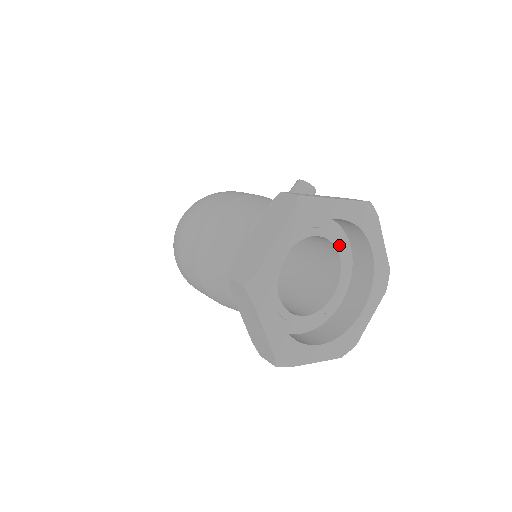
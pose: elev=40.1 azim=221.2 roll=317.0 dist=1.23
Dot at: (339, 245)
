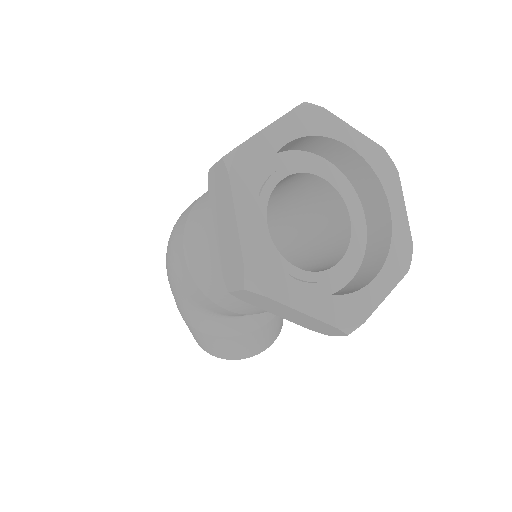
Dot at: (351, 205)
